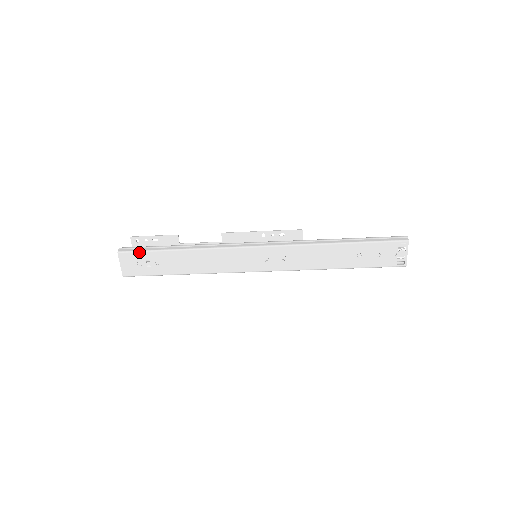
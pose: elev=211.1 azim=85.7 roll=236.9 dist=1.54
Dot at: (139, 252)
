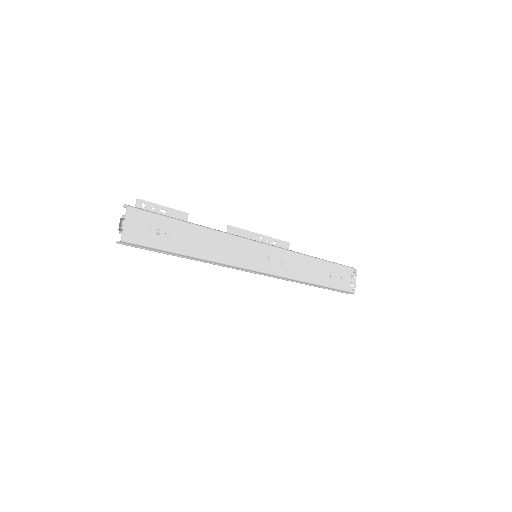
Dot at: (153, 214)
